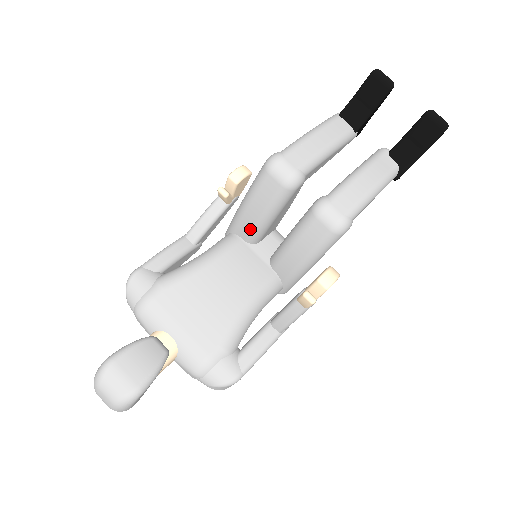
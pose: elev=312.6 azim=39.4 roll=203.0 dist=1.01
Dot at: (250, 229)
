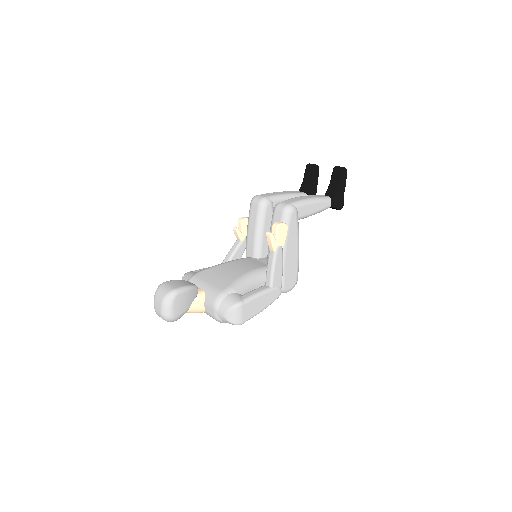
Dot at: (252, 245)
